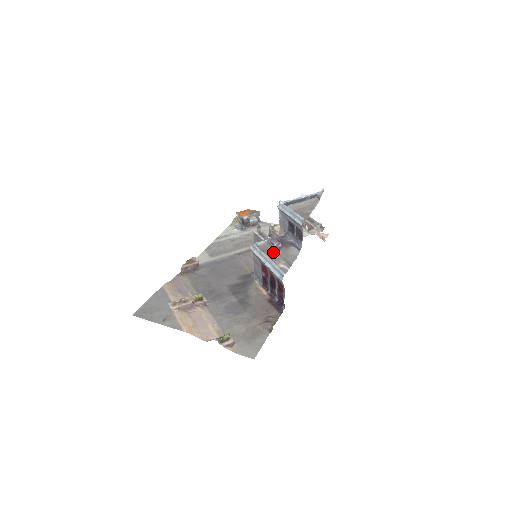
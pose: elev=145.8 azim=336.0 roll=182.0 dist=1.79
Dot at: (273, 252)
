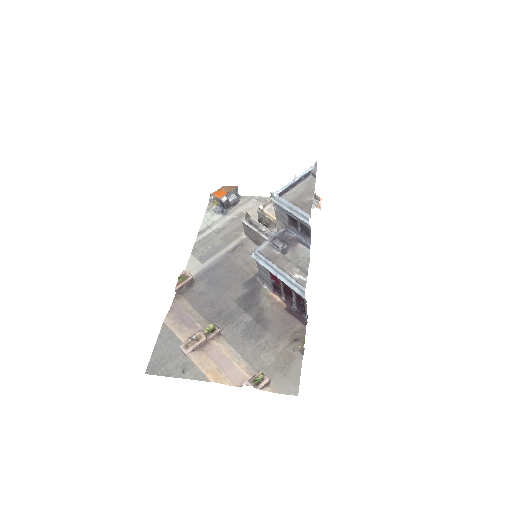
Dot at: (280, 258)
